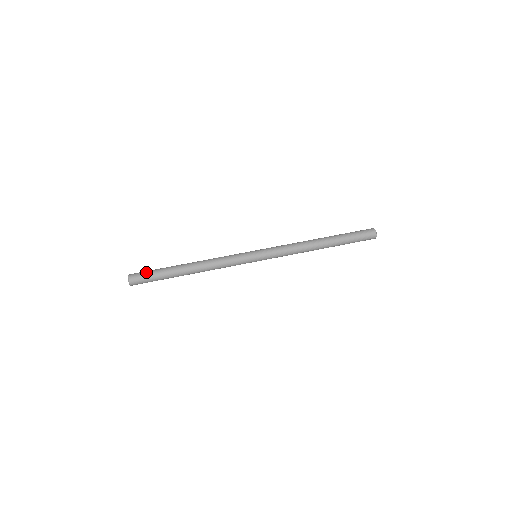
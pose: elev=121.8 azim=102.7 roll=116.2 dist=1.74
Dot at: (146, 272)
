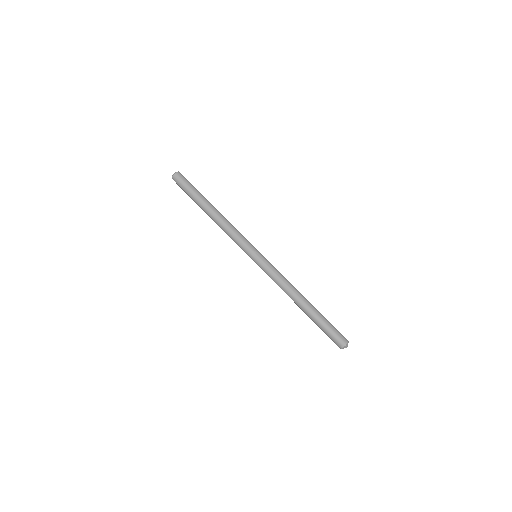
Dot at: (187, 182)
